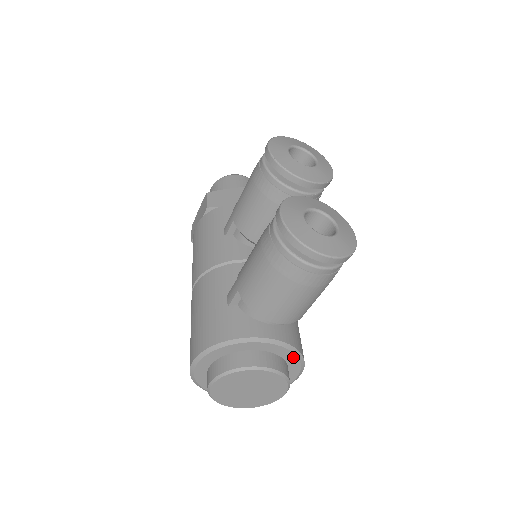
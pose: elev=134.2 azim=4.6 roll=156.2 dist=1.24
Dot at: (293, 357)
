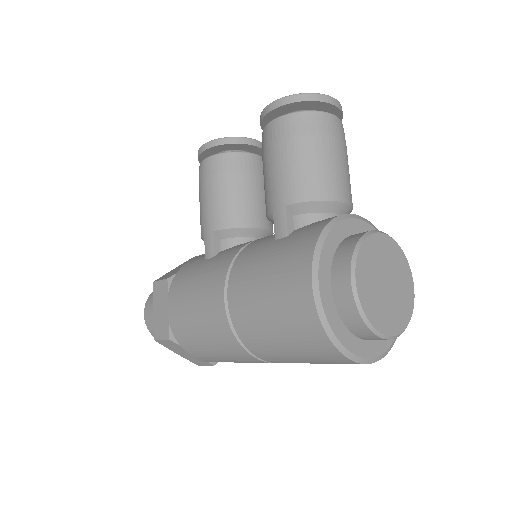
Dot at: occluded
